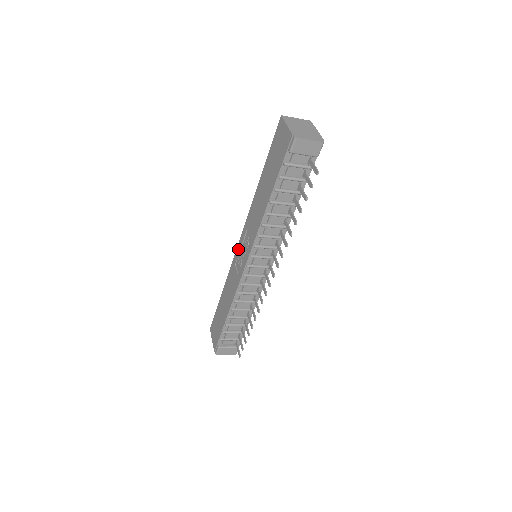
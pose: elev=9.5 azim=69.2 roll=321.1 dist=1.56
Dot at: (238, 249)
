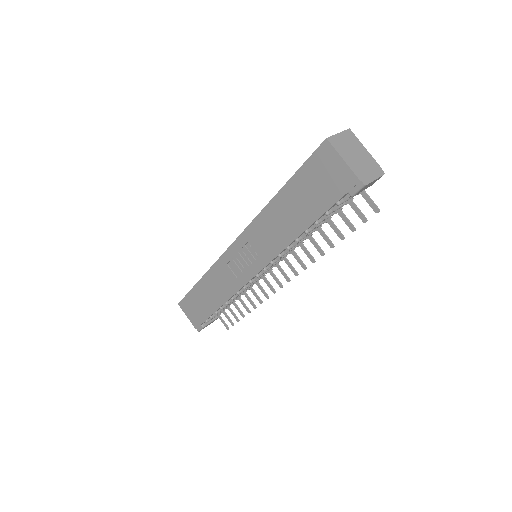
Dot at: (232, 252)
